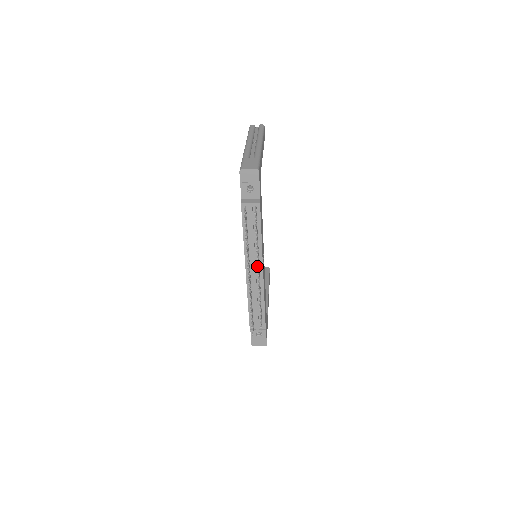
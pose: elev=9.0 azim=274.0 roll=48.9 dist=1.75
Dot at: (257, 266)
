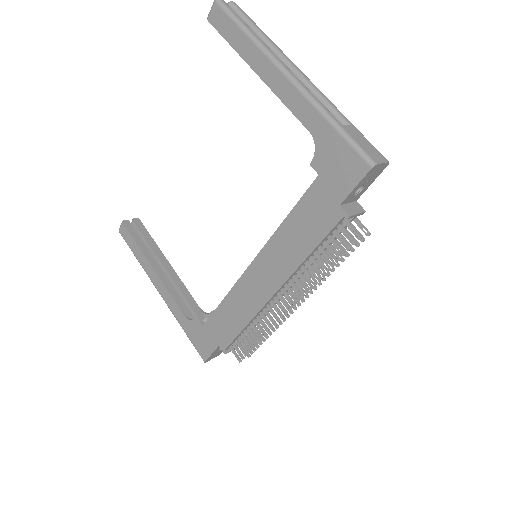
Dot at: (312, 291)
